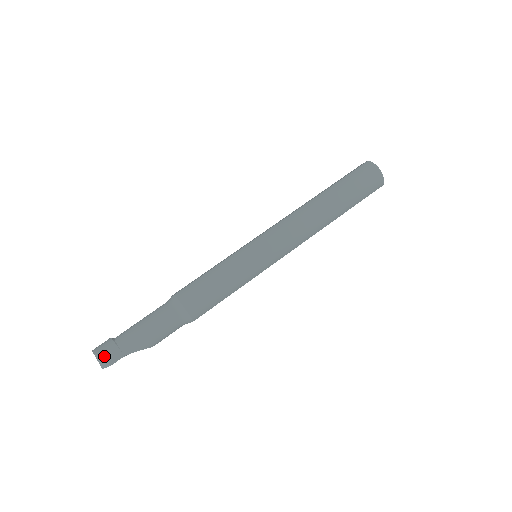
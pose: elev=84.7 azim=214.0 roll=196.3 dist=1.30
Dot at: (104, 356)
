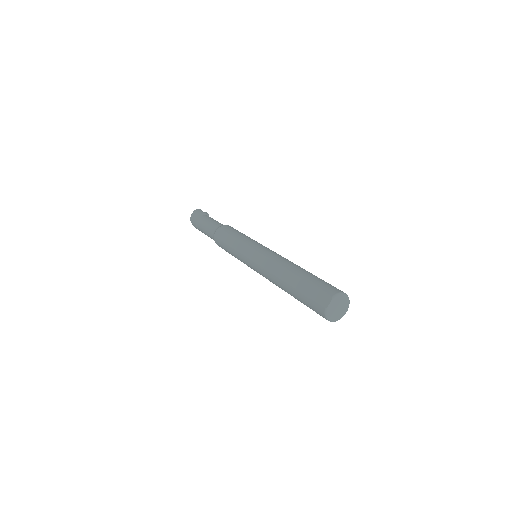
Dot at: occluded
